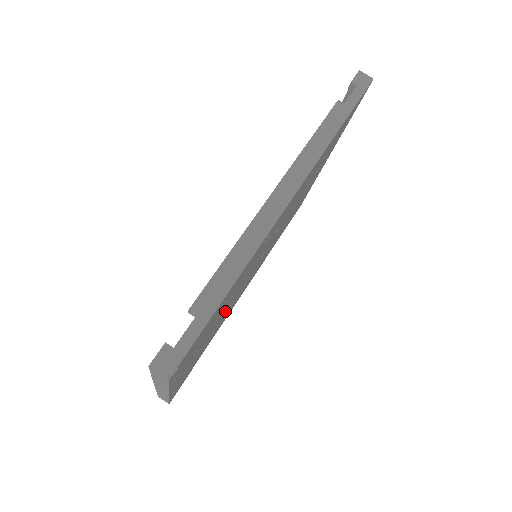
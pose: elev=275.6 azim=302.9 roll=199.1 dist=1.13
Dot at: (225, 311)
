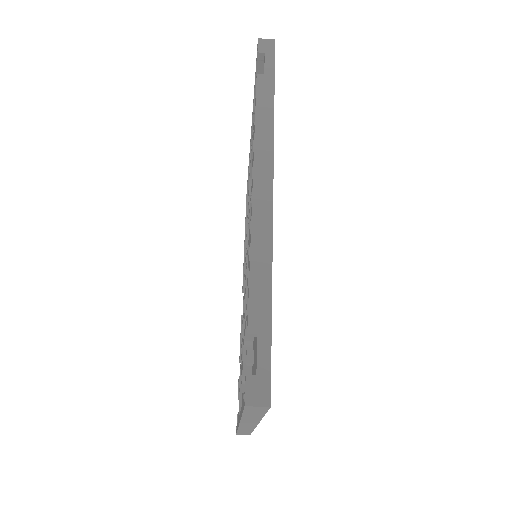
Dot at: occluded
